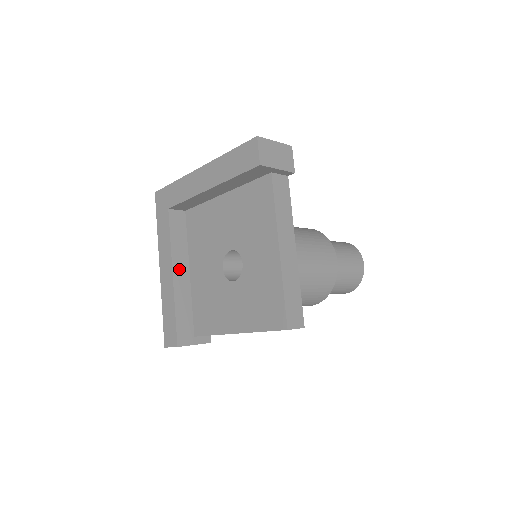
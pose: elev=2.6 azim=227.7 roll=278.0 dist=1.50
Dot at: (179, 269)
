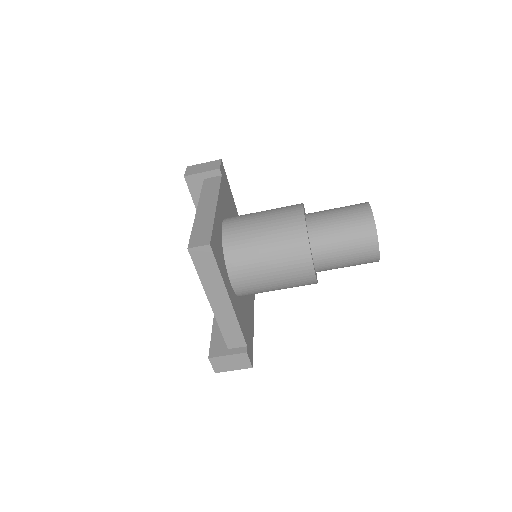
Dot at: occluded
